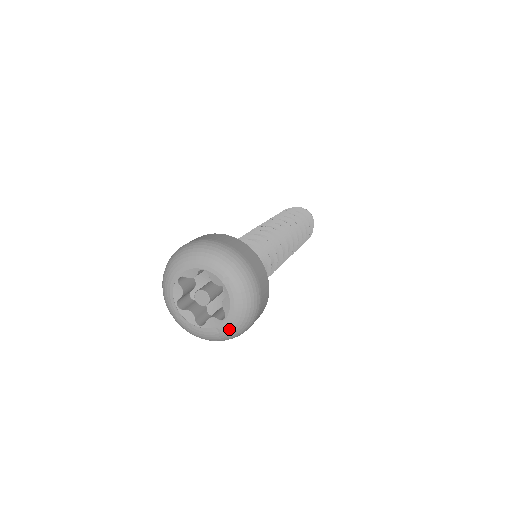
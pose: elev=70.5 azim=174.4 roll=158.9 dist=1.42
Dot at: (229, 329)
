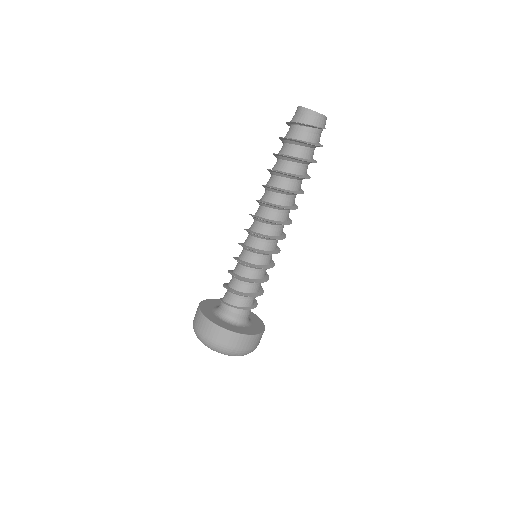
Dot at: occluded
